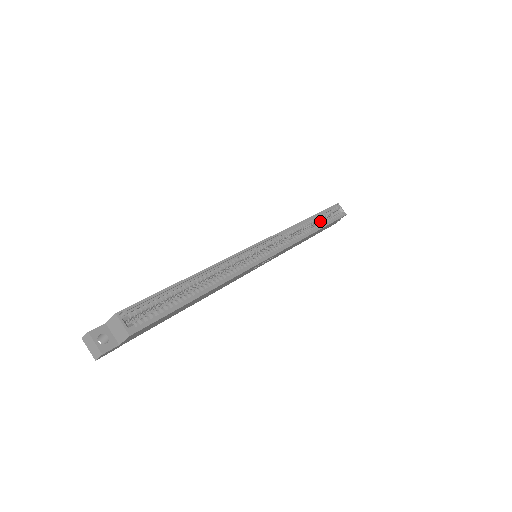
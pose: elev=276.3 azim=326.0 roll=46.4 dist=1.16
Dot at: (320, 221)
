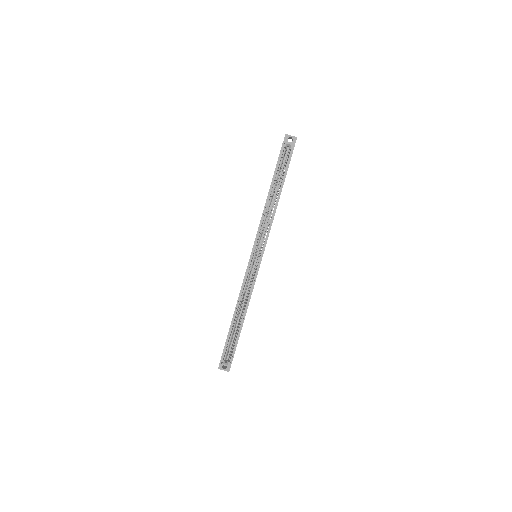
Dot at: (281, 167)
